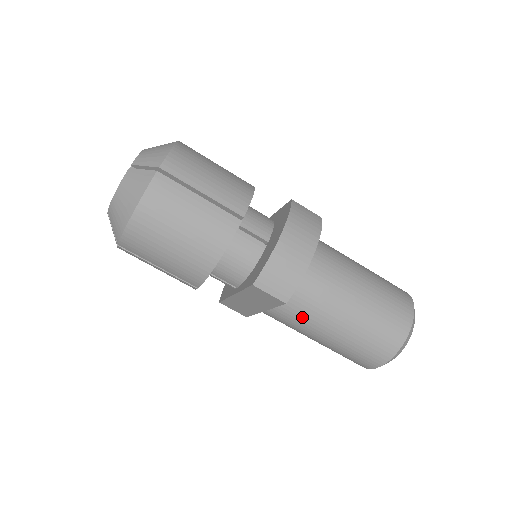
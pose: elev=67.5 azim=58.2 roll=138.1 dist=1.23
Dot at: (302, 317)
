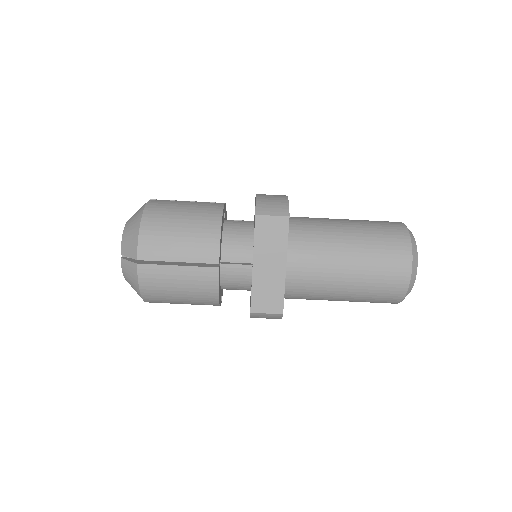
Dot at: (316, 245)
